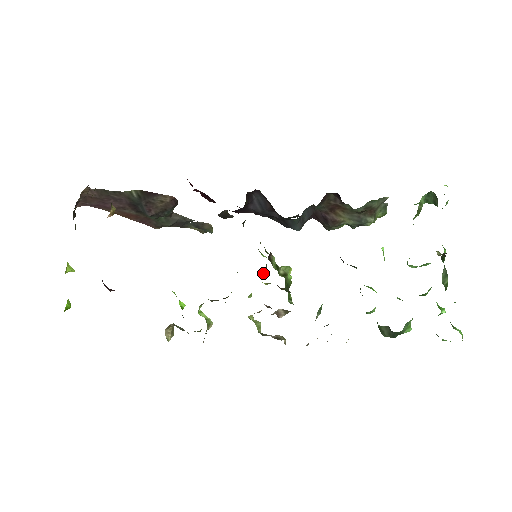
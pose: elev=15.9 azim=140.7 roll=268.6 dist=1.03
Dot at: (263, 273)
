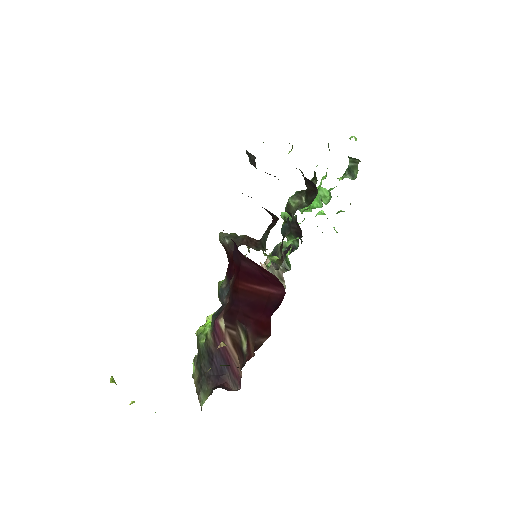
Dot at: occluded
